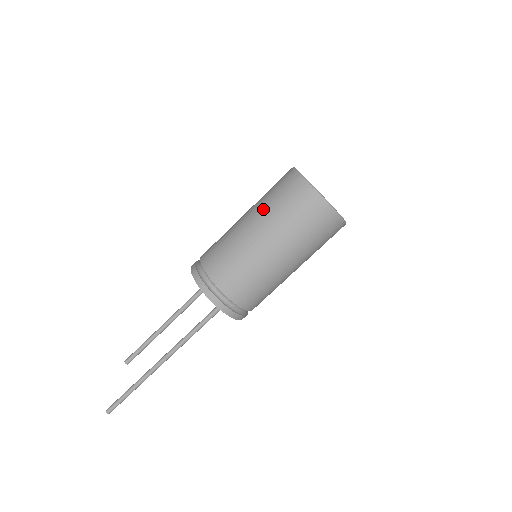
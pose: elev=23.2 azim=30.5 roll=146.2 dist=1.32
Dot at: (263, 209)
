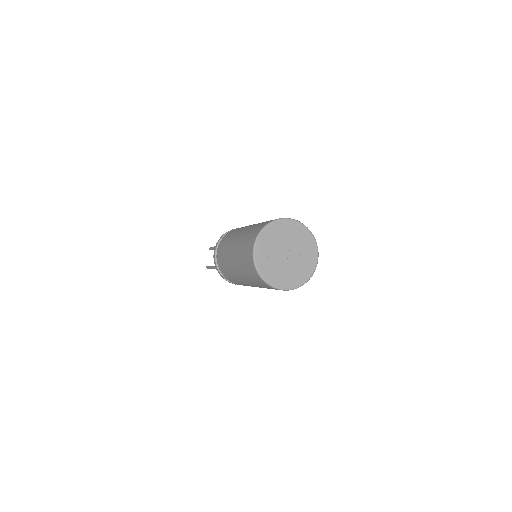
Dot at: (237, 258)
